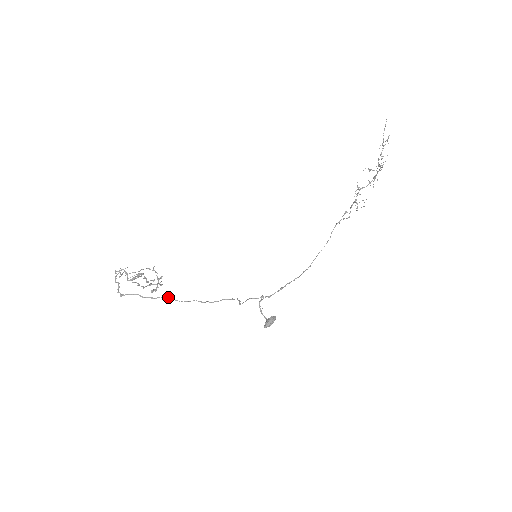
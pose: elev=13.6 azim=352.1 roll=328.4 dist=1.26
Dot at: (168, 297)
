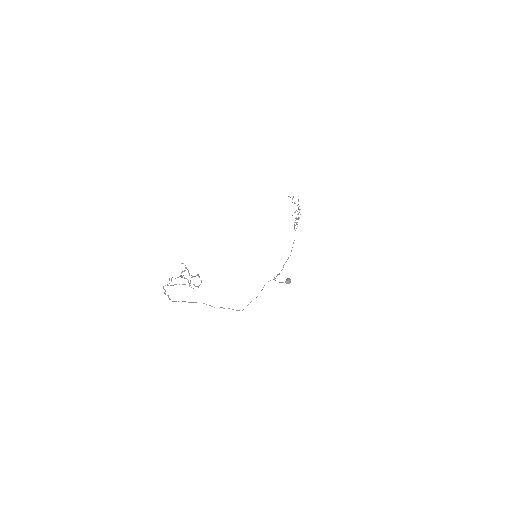
Dot at: occluded
